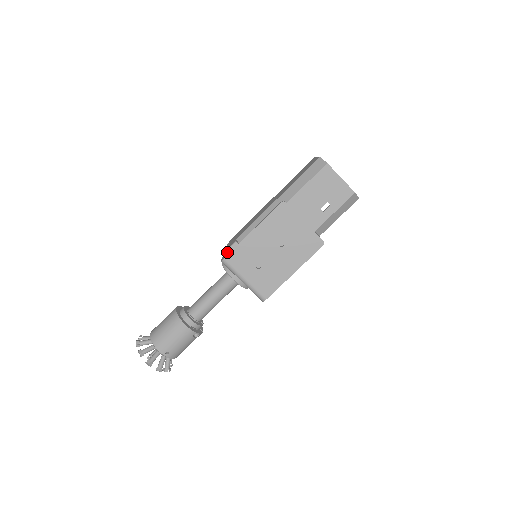
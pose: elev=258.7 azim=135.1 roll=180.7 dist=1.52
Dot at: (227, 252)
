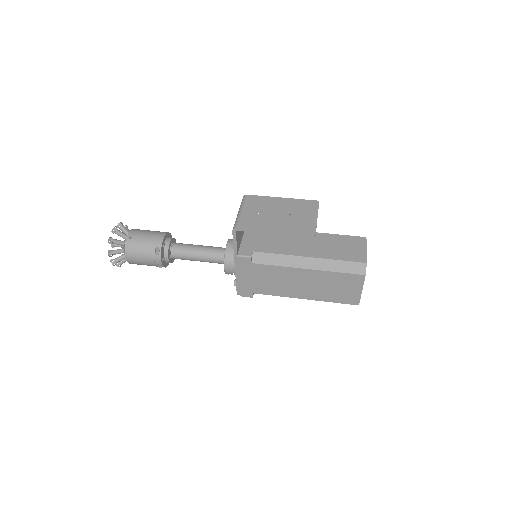
Dot at: occluded
